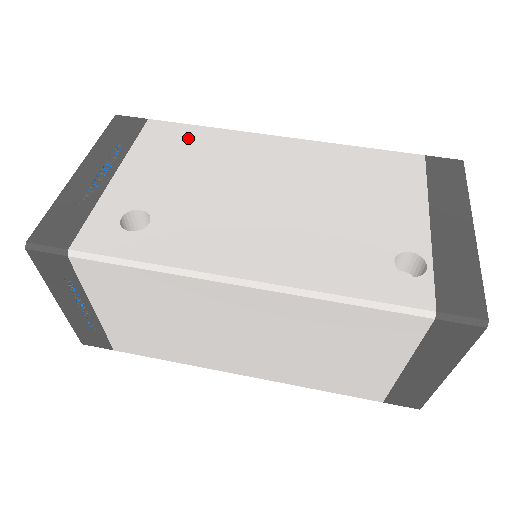
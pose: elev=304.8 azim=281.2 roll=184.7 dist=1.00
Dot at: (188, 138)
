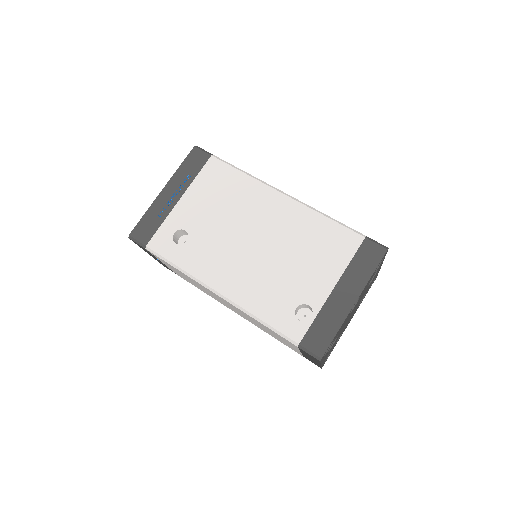
Dot at: (228, 180)
